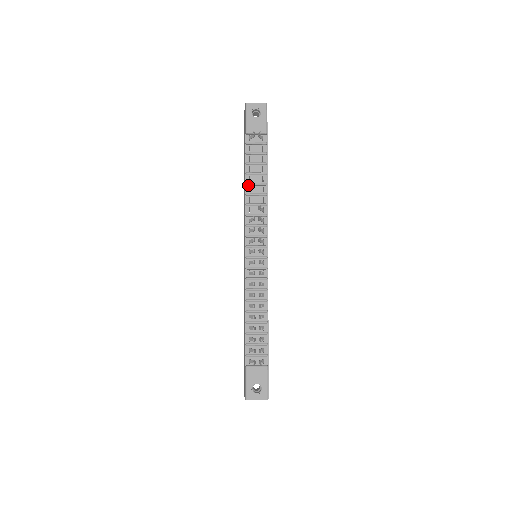
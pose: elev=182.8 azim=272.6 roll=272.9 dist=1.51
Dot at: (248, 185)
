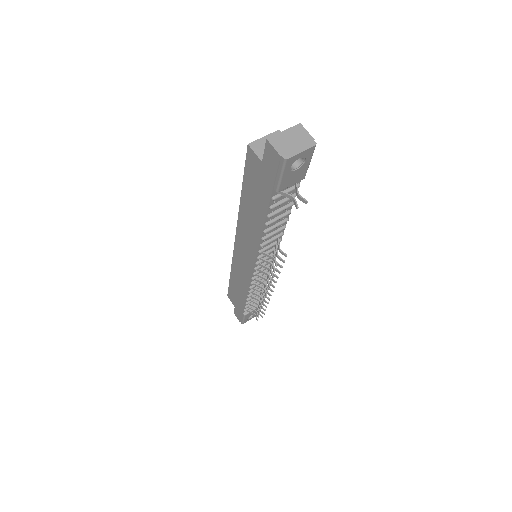
Dot at: (266, 231)
